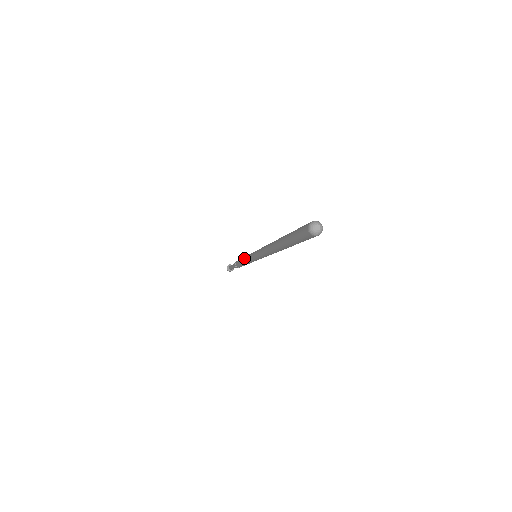
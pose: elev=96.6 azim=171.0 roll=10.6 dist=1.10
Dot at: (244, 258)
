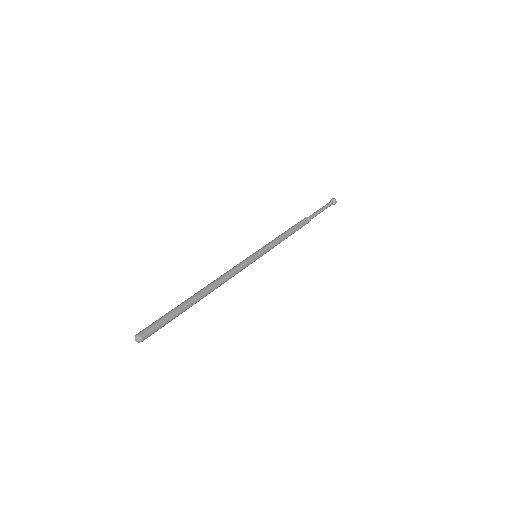
Dot at: occluded
